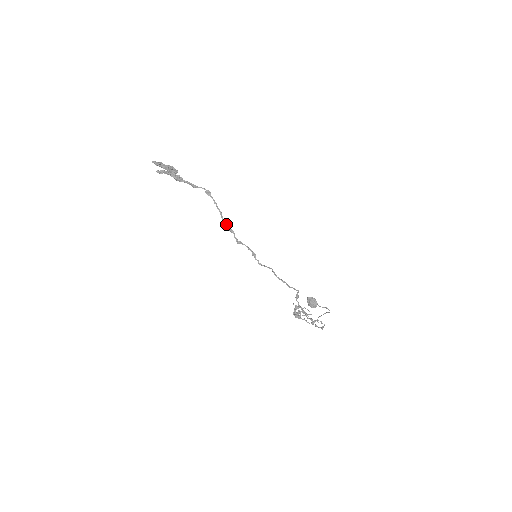
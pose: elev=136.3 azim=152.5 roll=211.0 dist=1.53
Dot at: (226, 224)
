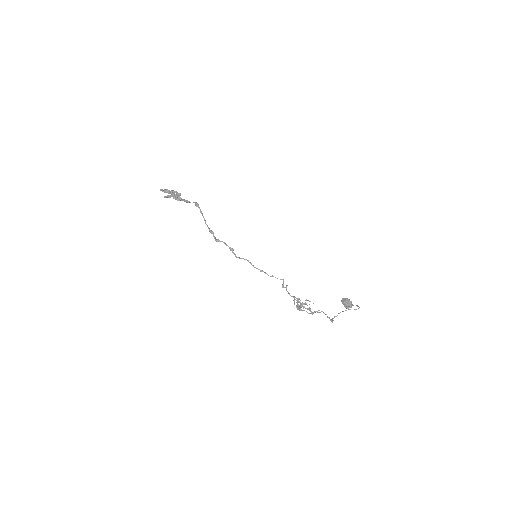
Dot at: occluded
